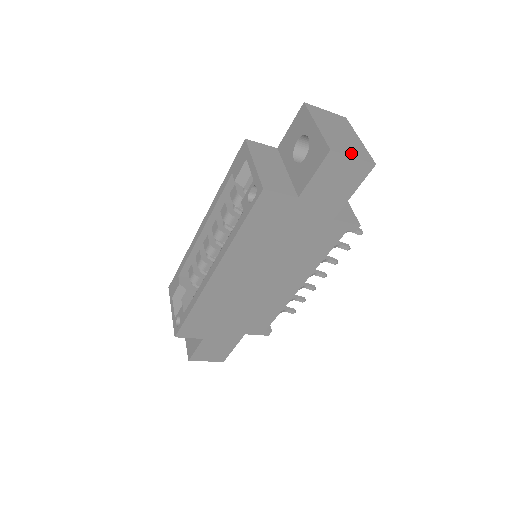
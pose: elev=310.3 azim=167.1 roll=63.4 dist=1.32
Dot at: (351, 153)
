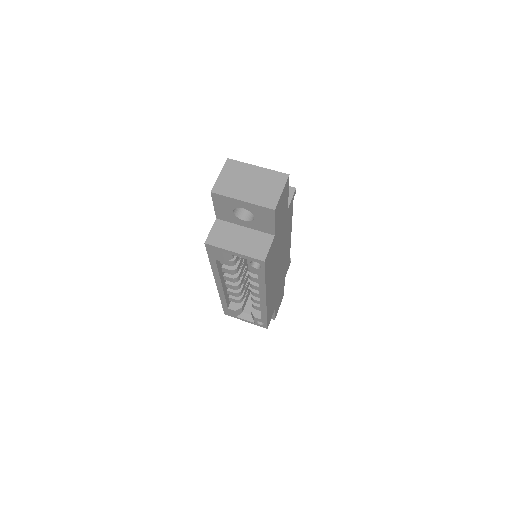
Dot at: (277, 191)
